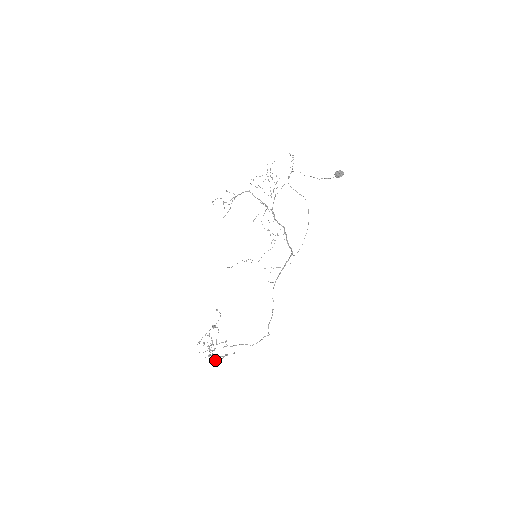
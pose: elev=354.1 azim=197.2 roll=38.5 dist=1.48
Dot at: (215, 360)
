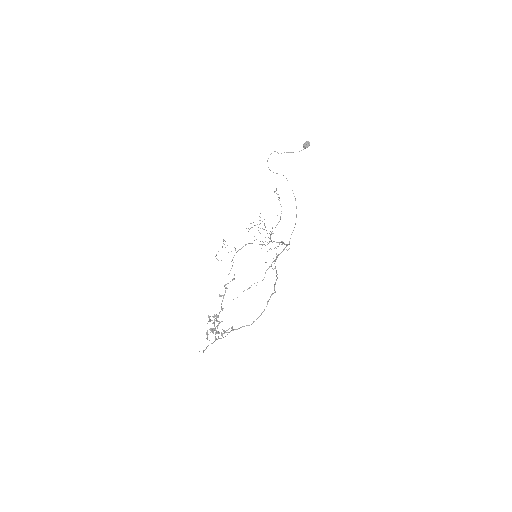
Dot at: (216, 315)
